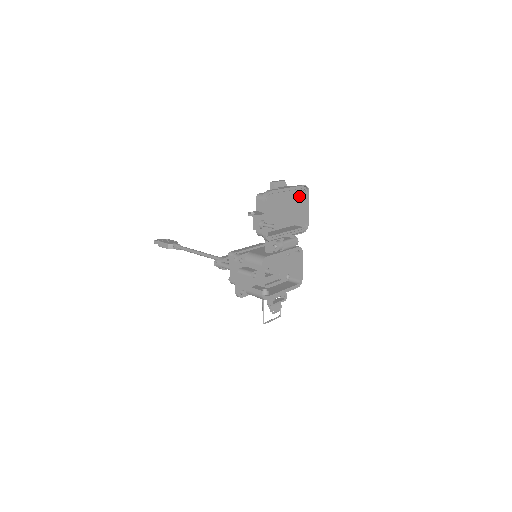
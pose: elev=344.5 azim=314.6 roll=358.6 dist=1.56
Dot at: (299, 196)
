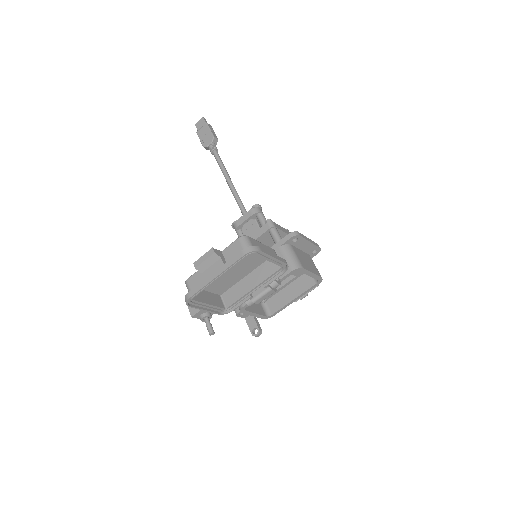
Dot at: occluded
